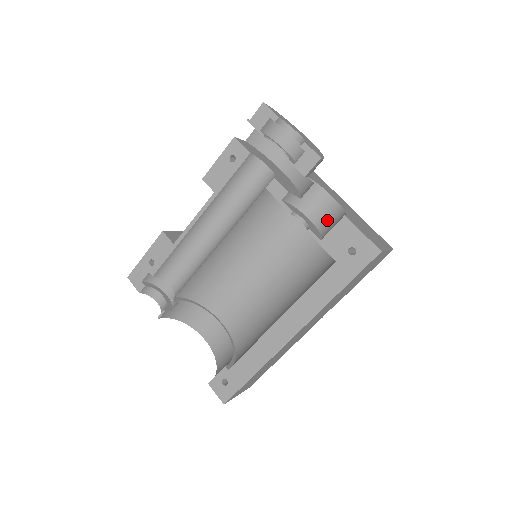
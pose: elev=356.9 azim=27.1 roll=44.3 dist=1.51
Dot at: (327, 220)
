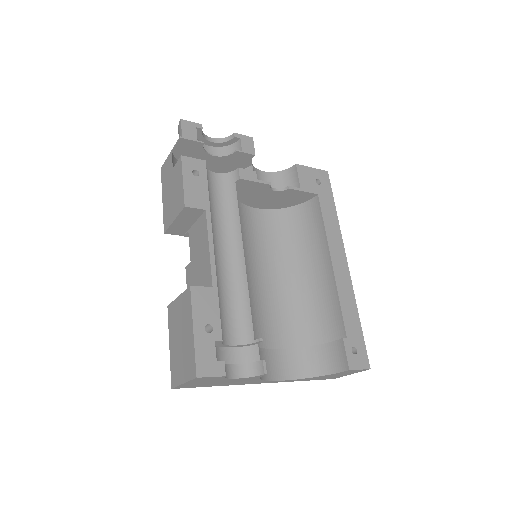
Dot at: (278, 186)
